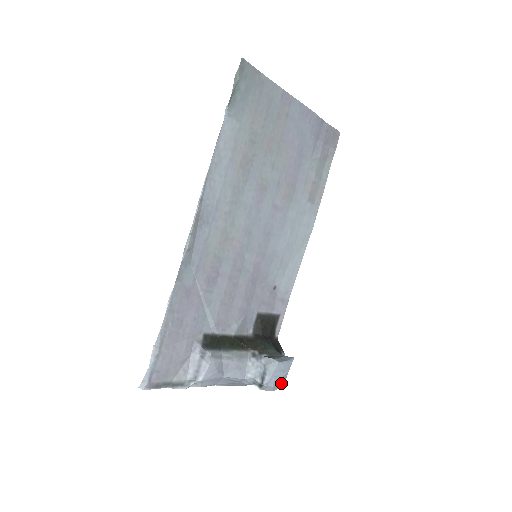
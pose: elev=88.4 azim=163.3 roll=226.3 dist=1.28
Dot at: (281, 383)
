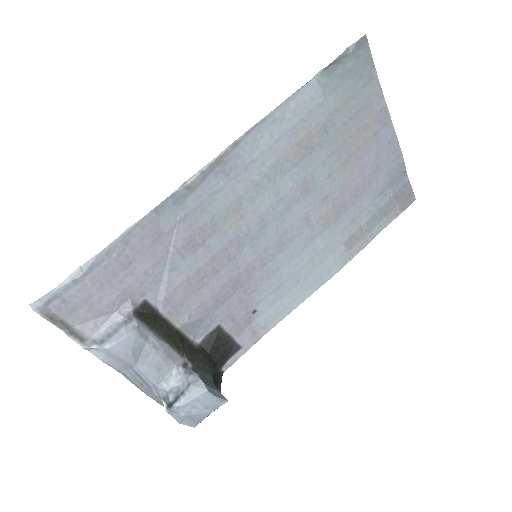
Dot at: (195, 420)
